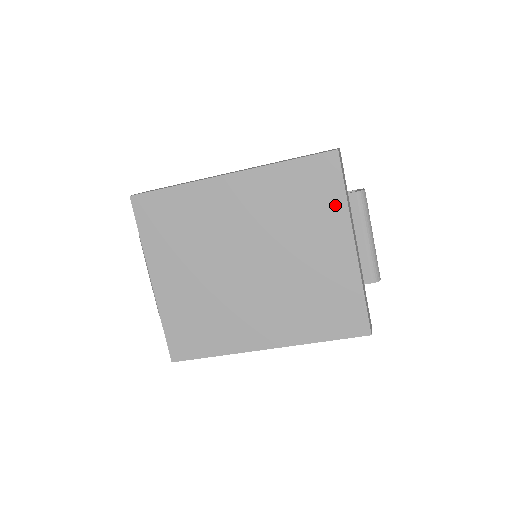
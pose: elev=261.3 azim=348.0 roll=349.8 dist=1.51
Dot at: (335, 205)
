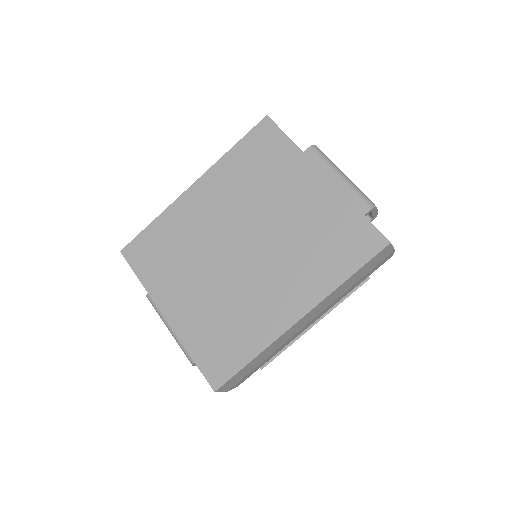
Dot at: (288, 154)
